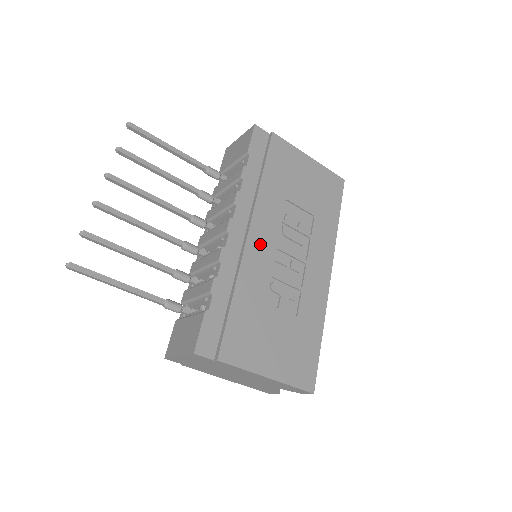
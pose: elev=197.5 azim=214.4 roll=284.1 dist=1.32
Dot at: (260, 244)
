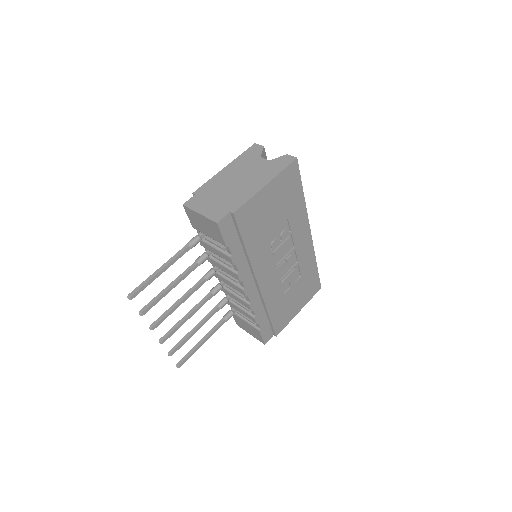
Dot at: (267, 280)
